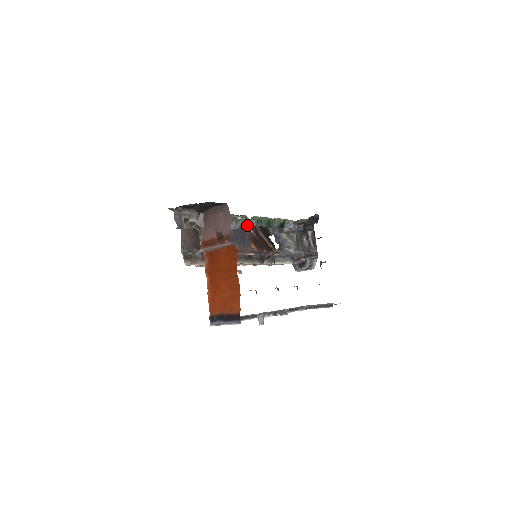
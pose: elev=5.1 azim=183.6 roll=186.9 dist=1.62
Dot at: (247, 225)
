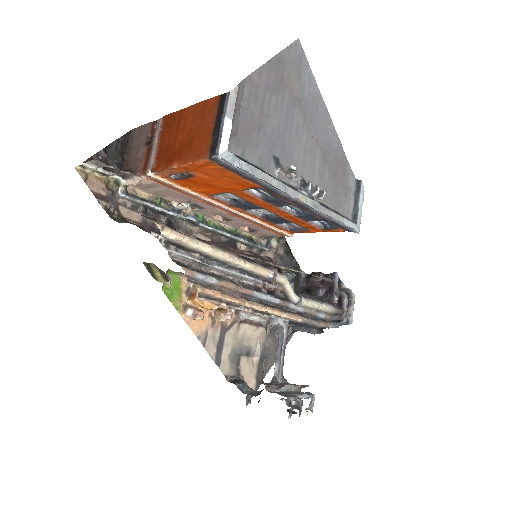
Dot at: occluded
